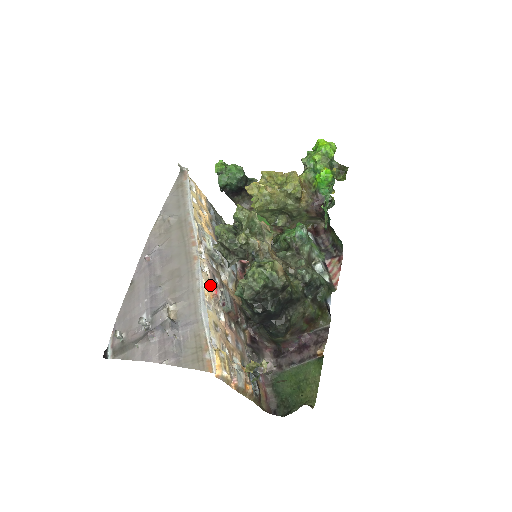
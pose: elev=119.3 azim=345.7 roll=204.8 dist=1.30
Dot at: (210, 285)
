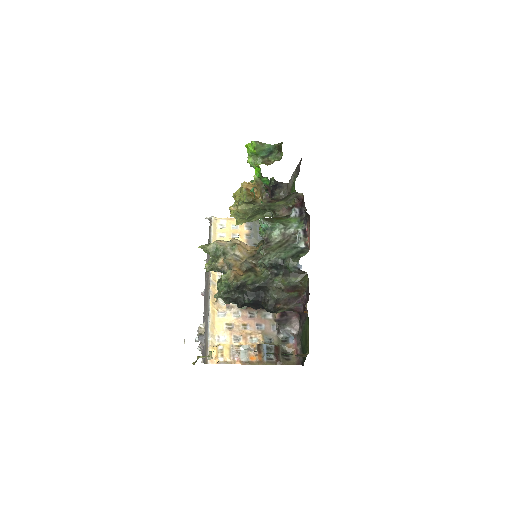
Dot at: occluded
